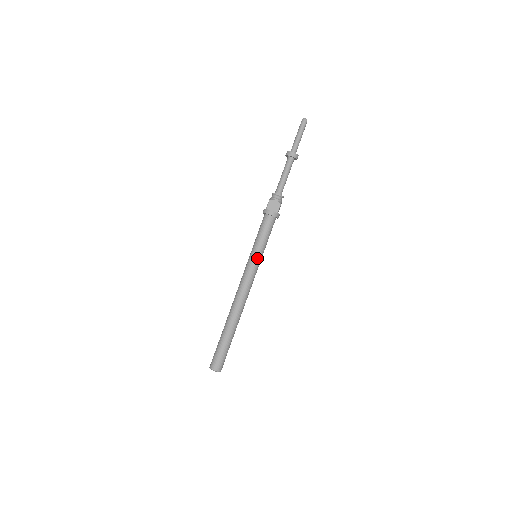
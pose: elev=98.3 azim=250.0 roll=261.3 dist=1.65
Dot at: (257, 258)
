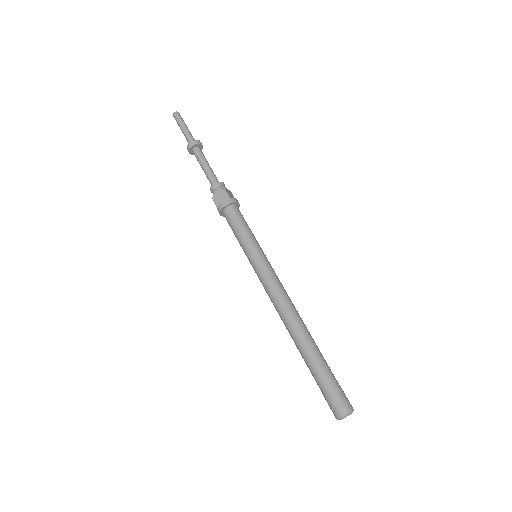
Dot at: (256, 255)
